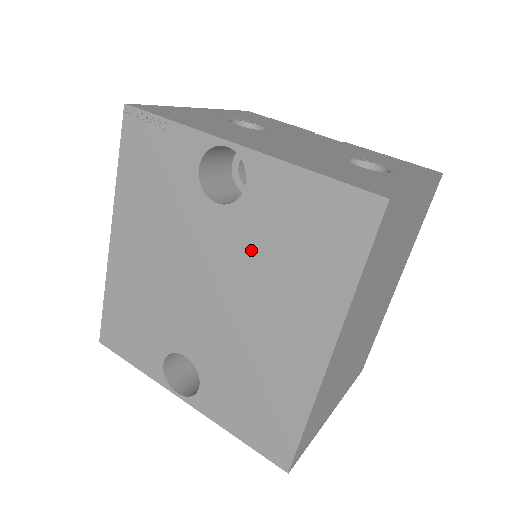
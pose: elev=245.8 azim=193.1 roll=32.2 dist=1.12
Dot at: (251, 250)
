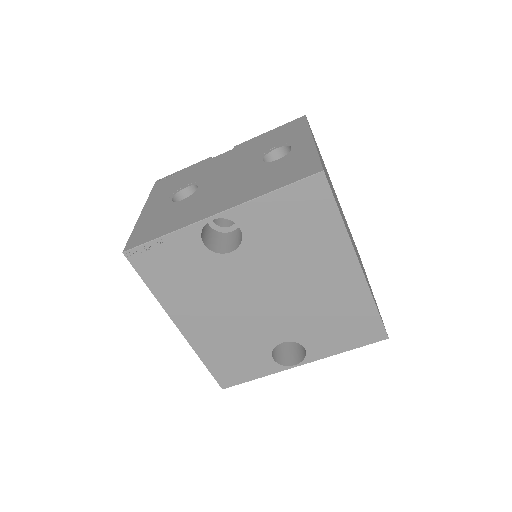
Dot at: (273, 256)
